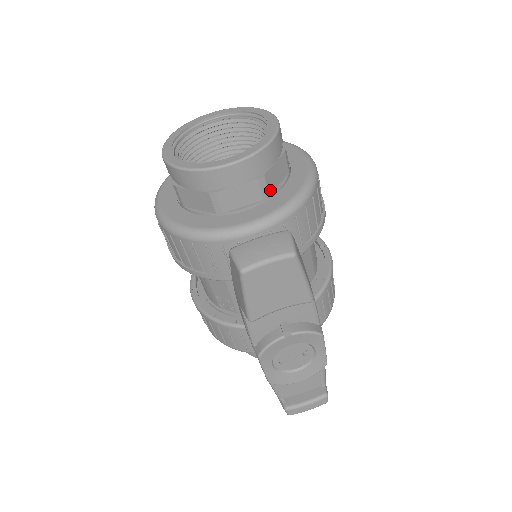
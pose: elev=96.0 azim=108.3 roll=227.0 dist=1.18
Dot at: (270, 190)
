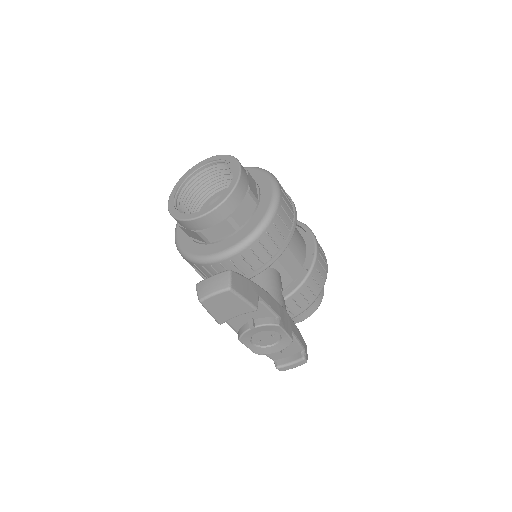
Dot at: (240, 223)
